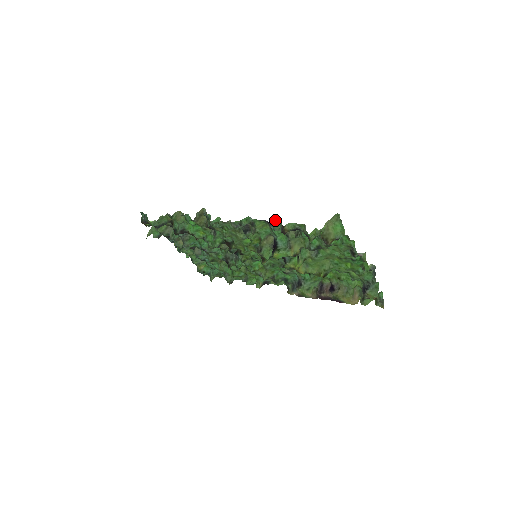
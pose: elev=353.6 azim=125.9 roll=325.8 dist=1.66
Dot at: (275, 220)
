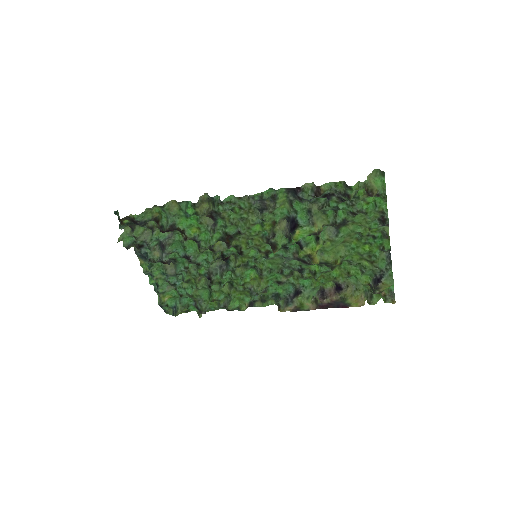
Dot at: (305, 186)
